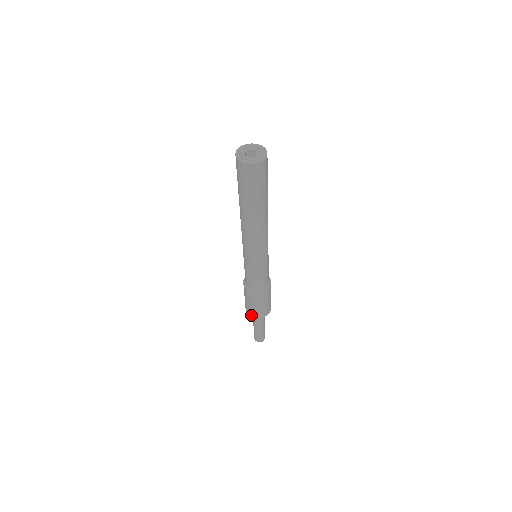
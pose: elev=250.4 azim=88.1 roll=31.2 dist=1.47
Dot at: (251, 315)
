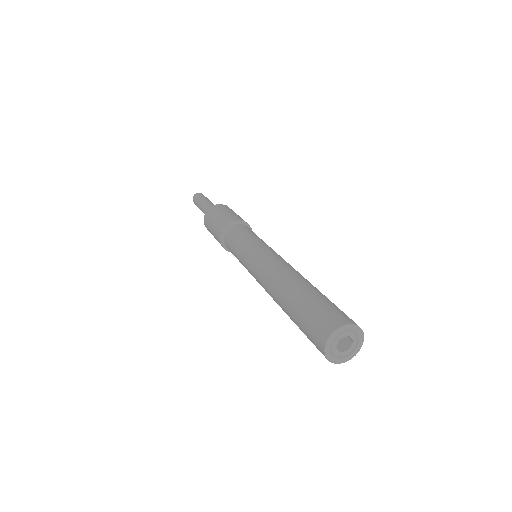
Dot at: (207, 229)
